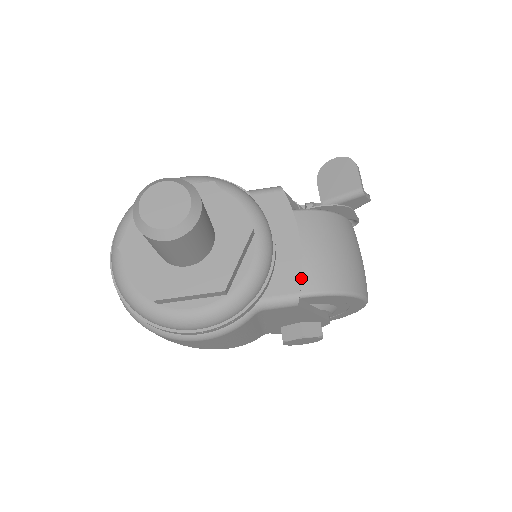
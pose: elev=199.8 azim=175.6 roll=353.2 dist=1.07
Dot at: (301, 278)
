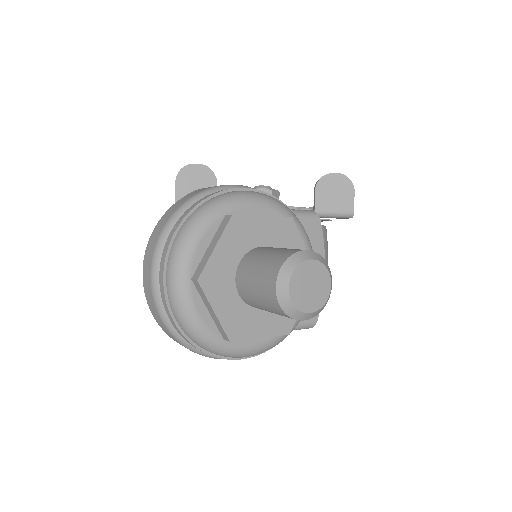
Dot at: occluded
